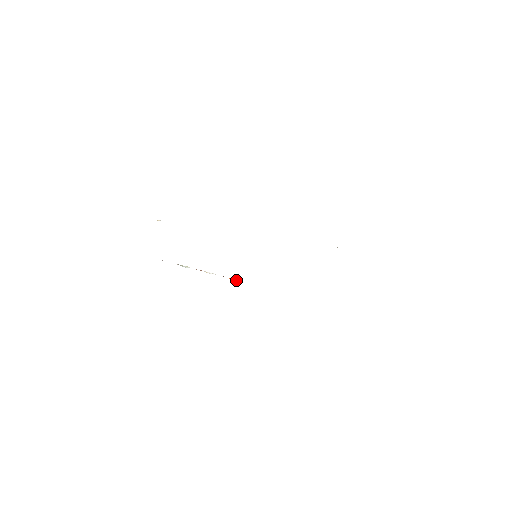
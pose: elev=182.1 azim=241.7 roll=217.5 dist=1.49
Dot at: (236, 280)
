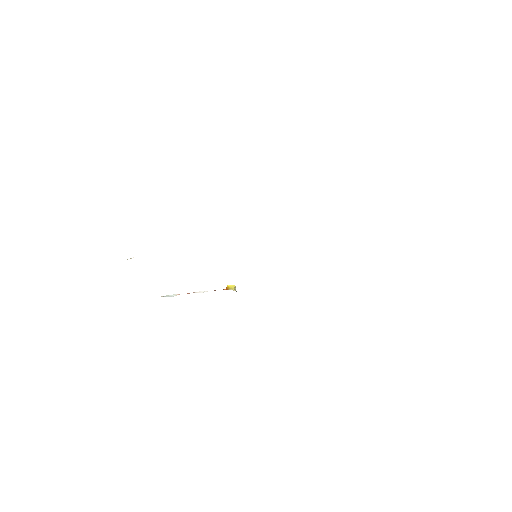
Dot at: (233, 289)
